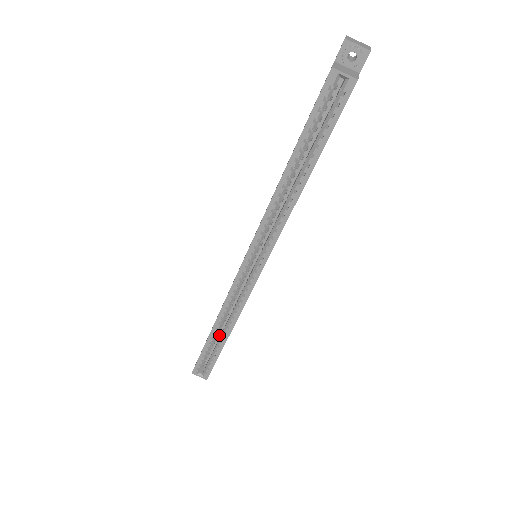
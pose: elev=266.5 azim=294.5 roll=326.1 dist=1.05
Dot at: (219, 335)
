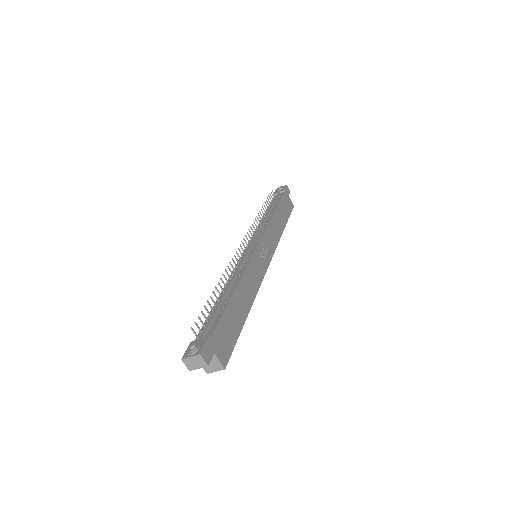
Dot at: occluded
